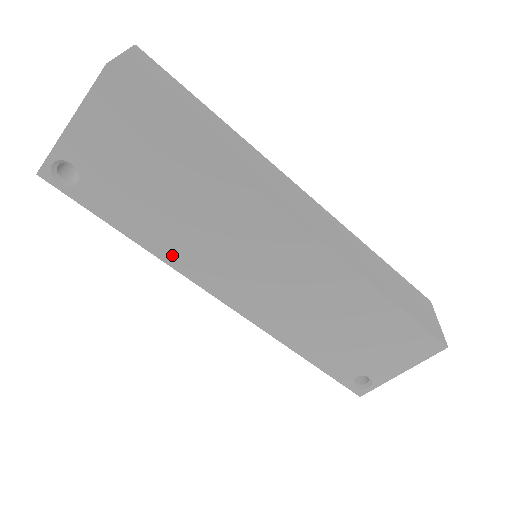
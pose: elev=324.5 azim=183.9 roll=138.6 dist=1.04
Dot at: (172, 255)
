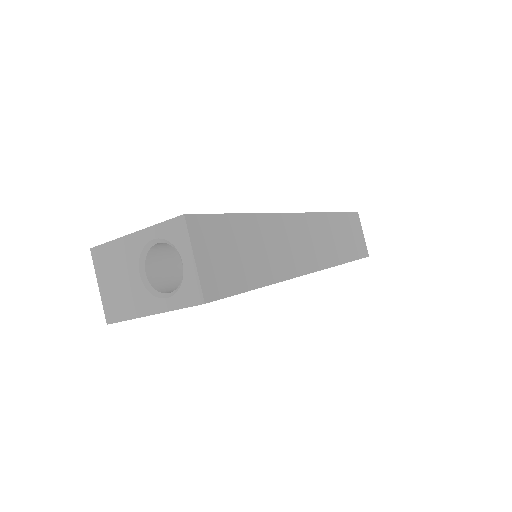
Dot at: occluded
